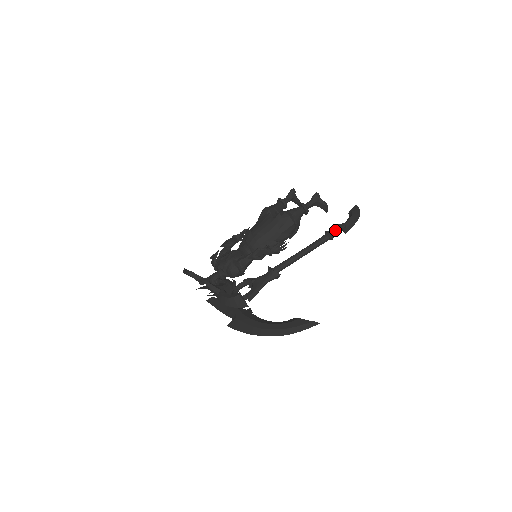
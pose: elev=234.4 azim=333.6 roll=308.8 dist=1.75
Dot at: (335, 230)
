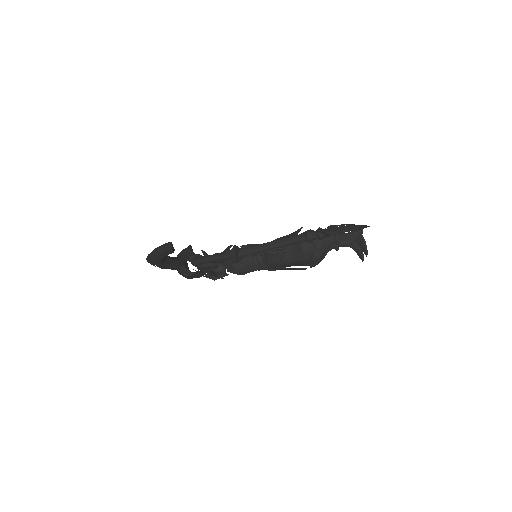
Dot at: (316, 230)
